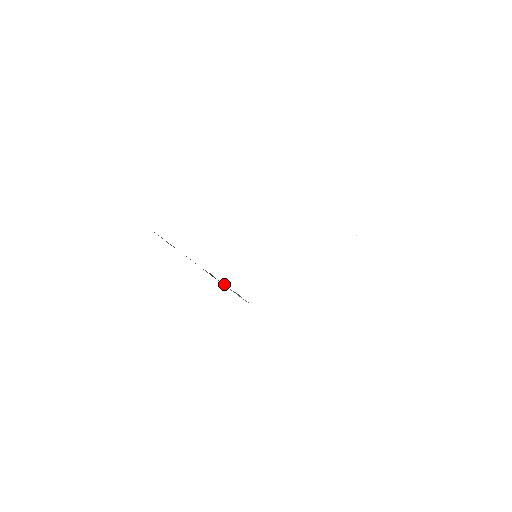
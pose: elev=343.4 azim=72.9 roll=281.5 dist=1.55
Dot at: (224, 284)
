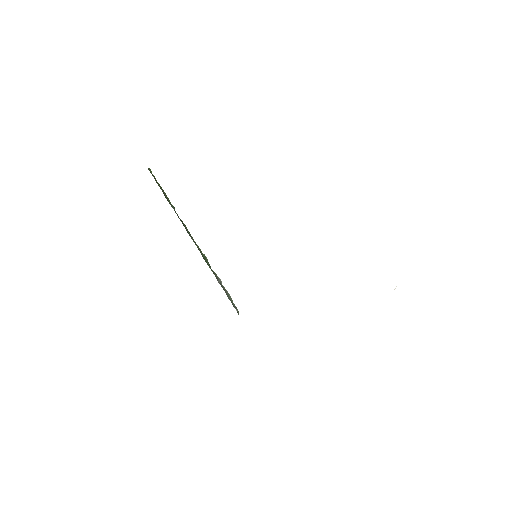
Dot at: (215, 274)
